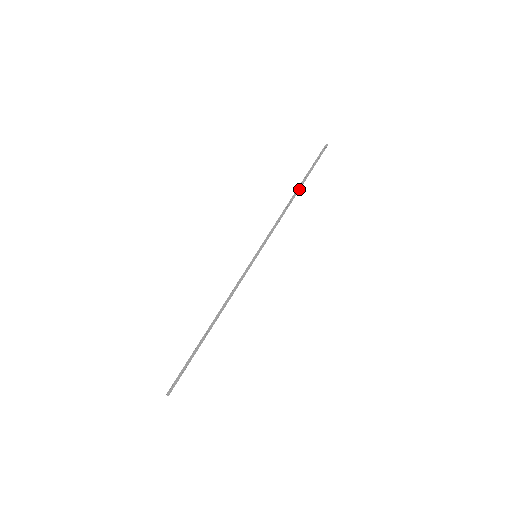
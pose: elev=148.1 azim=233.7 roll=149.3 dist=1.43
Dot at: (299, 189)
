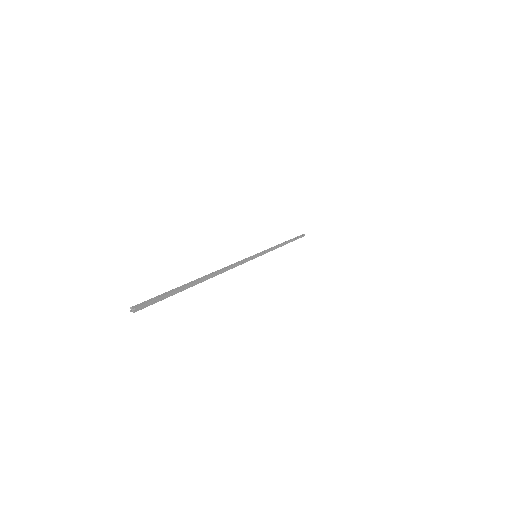
Dot at: (288, 242)
